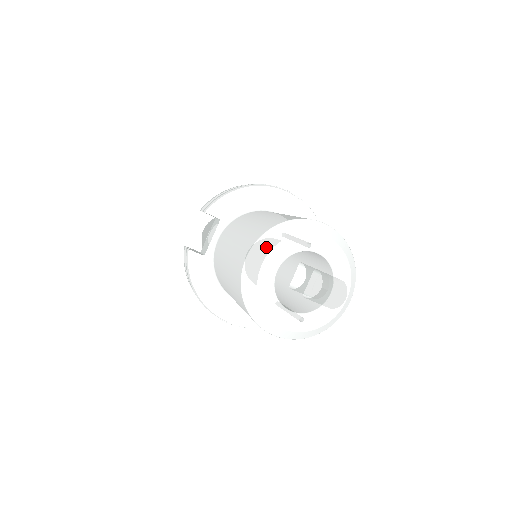
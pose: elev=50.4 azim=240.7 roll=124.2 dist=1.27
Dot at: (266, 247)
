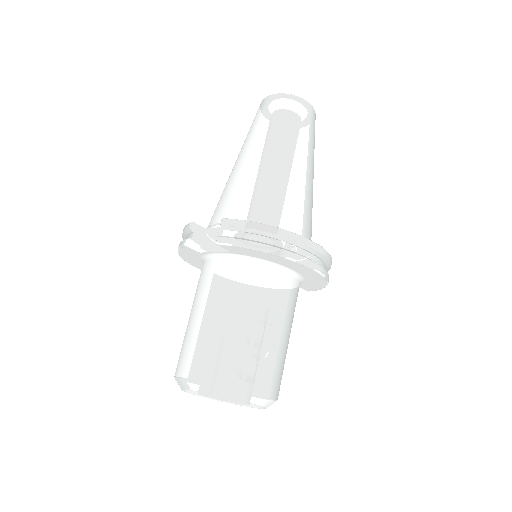
Dot at: (202, 394)
